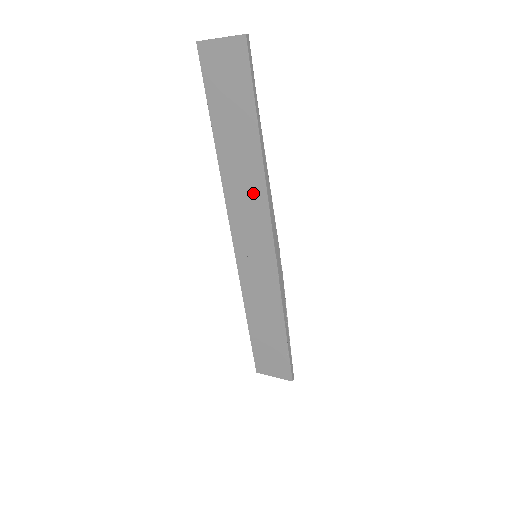
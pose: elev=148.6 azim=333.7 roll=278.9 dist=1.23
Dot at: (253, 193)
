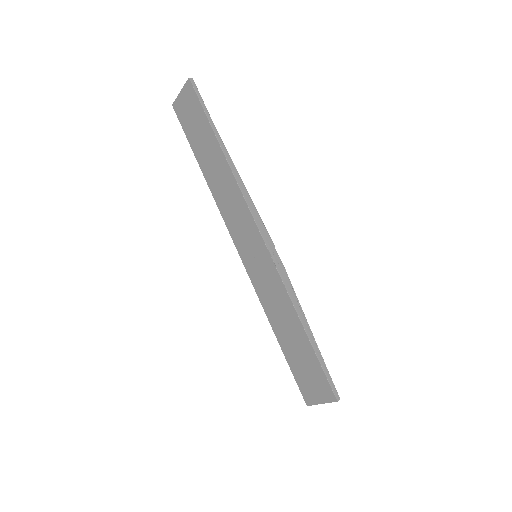
Dot at: (232, 194)
